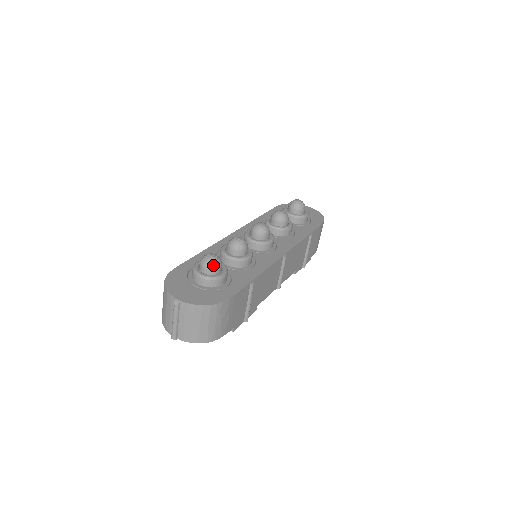
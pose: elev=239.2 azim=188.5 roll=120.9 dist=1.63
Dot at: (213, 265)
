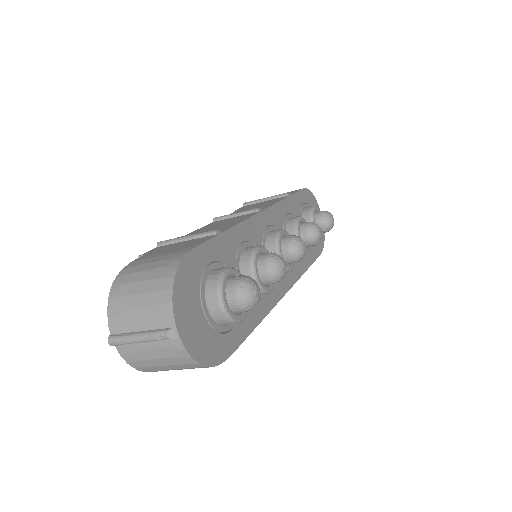
Dot at: (249, 307)
